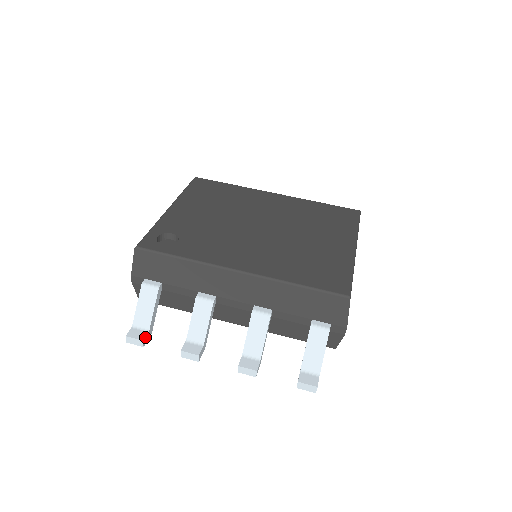
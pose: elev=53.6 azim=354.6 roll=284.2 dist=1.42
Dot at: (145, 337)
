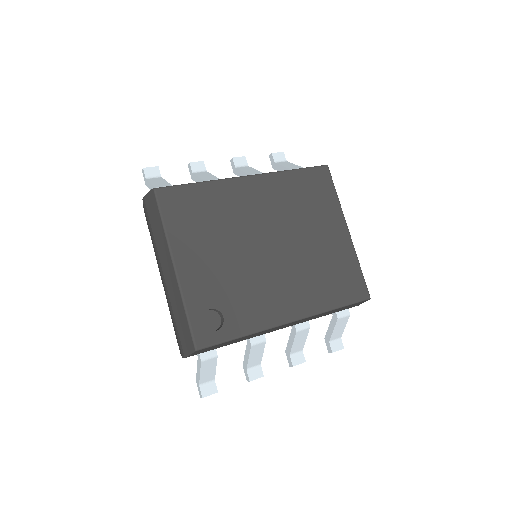
Dot at: (216, 388)
